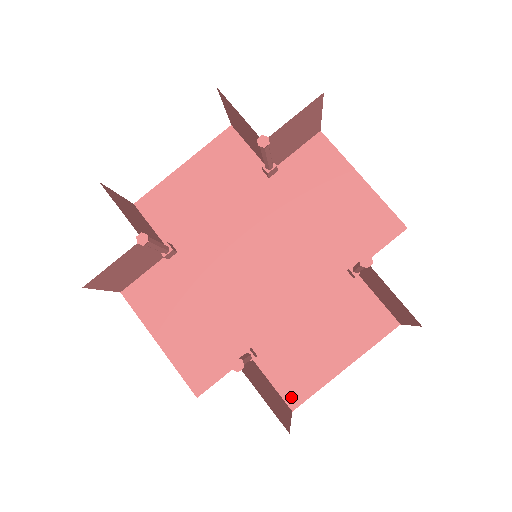
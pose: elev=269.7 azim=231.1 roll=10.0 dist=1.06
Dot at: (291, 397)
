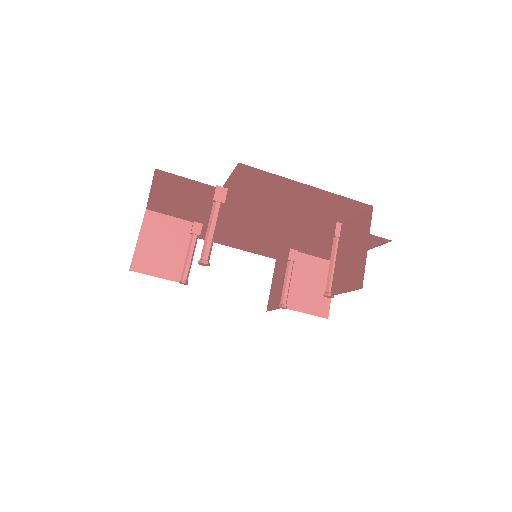
Dot at: occluded
